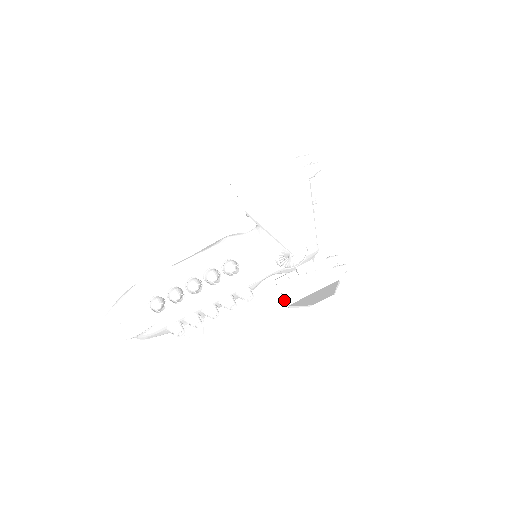
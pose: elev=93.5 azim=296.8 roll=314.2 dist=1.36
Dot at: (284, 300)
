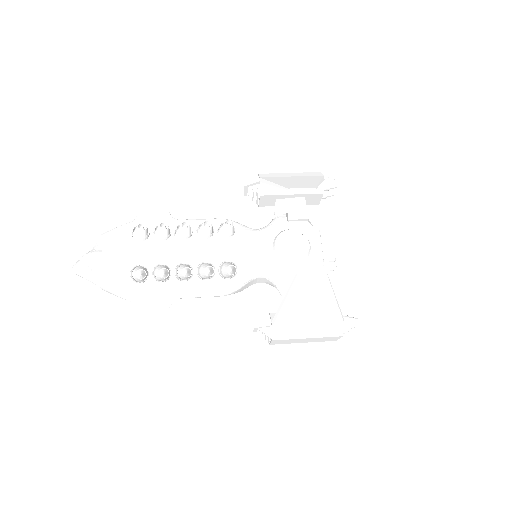
Dot at: (270, 323)
